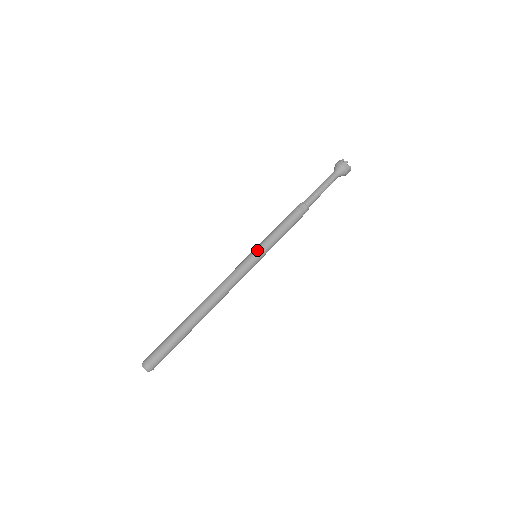
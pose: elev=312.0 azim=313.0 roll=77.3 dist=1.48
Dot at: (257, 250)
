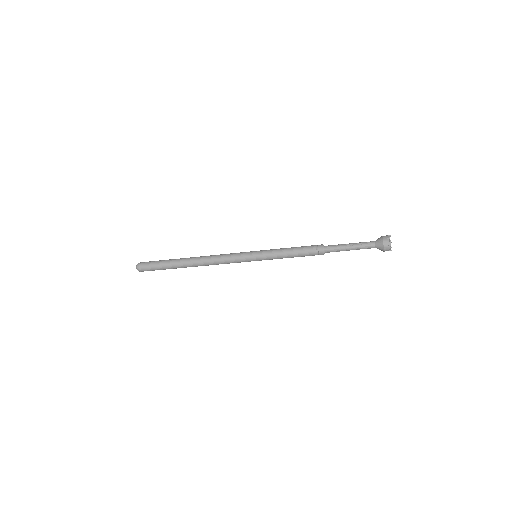
Dot at: occluded
